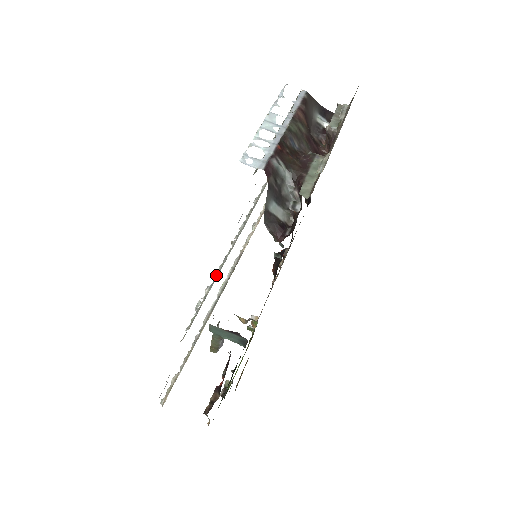
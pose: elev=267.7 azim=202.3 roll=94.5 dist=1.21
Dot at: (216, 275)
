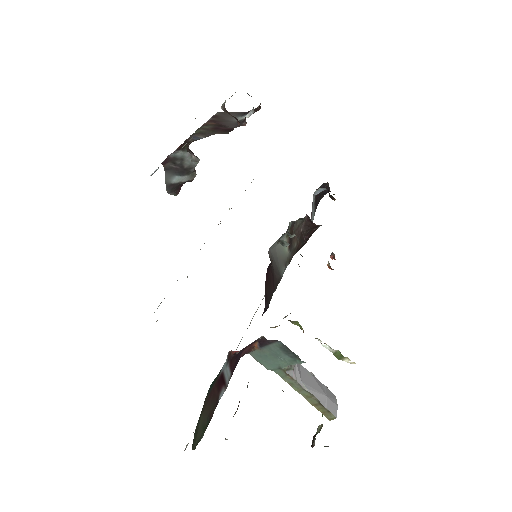
Dot at: occluded
